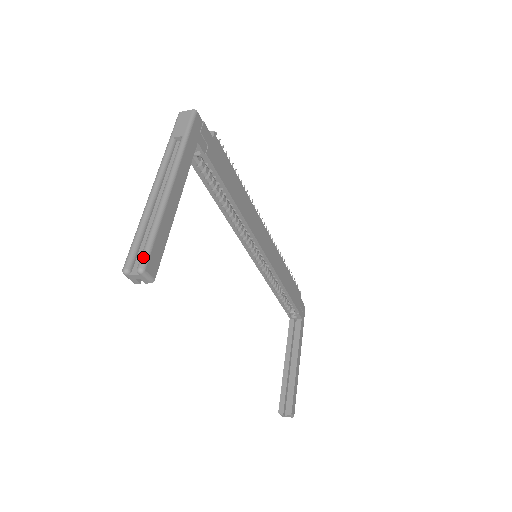
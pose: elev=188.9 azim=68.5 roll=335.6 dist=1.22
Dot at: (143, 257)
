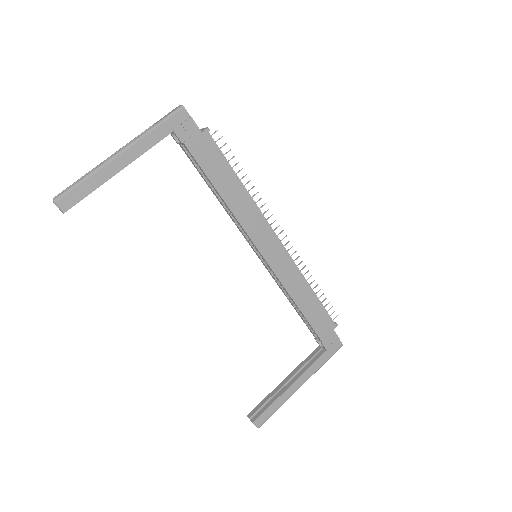
Dot at: (61, 193)
